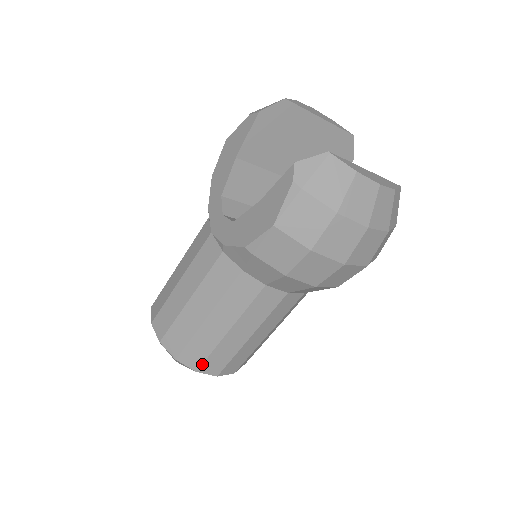
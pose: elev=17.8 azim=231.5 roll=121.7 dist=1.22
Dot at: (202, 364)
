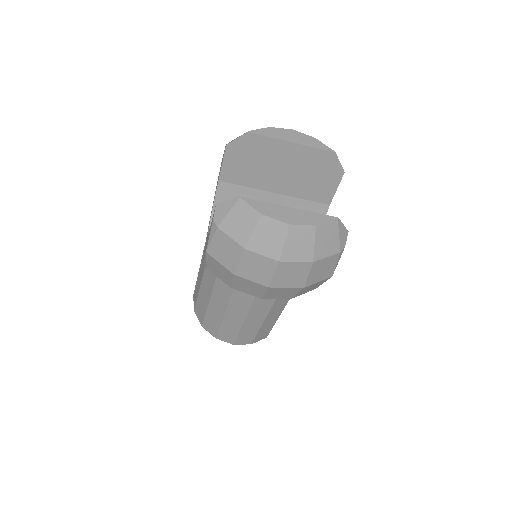
Dot at: (217, 334)
